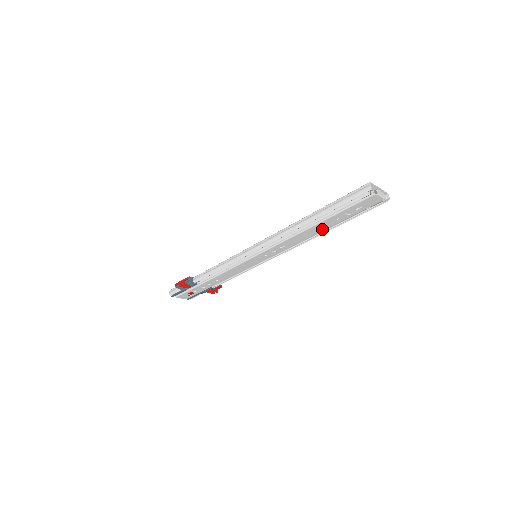
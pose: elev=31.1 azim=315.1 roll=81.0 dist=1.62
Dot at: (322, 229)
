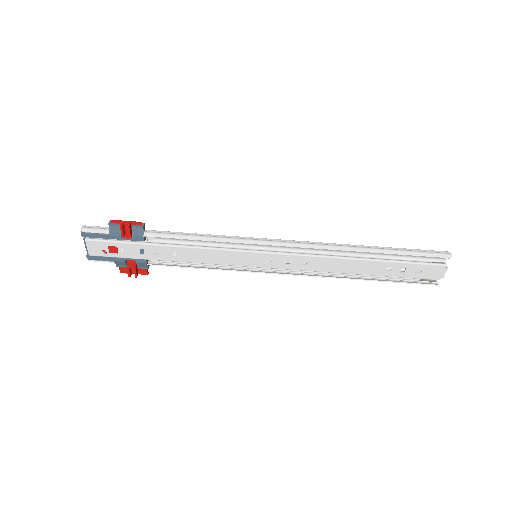
Dot at: (361, 271)
